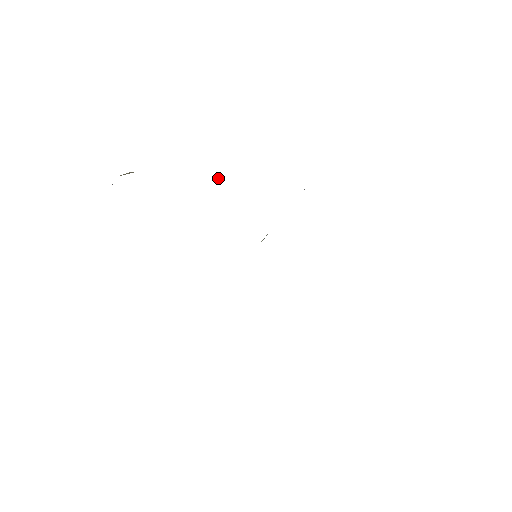
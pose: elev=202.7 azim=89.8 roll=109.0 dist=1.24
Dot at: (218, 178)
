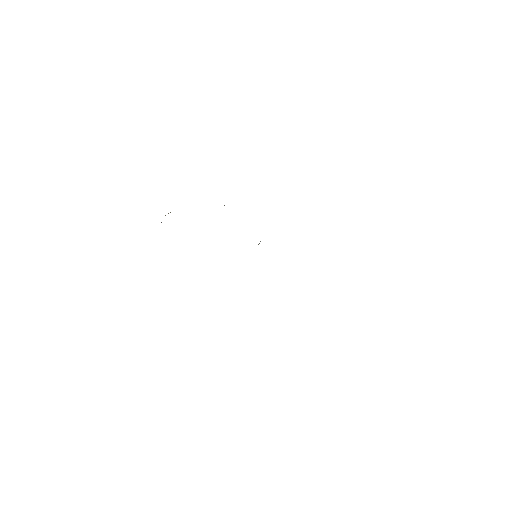
Dot at: occluded
